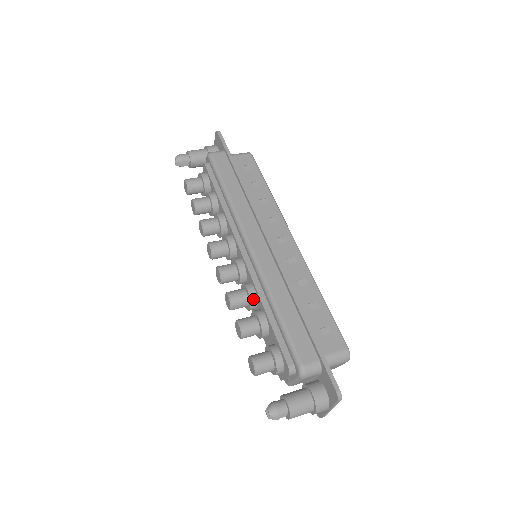
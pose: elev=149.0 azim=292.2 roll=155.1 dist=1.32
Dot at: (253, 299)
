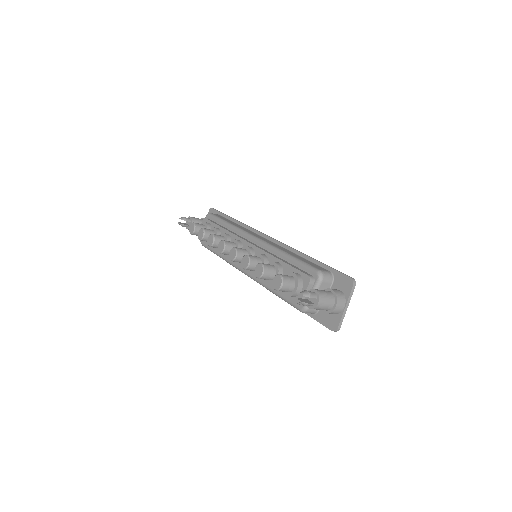
Dot at: (265, 259)
